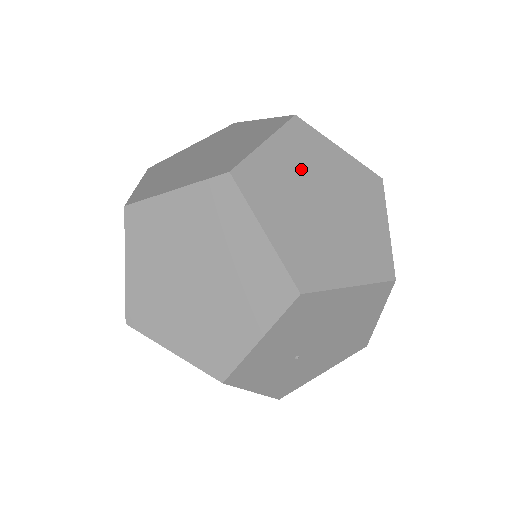
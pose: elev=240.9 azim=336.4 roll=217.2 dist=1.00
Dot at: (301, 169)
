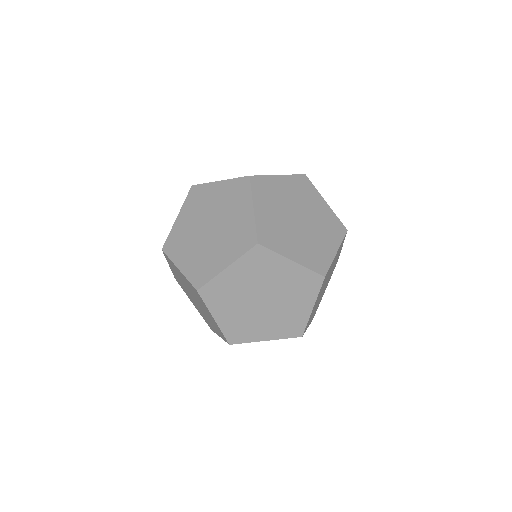
Dot at: occluded
